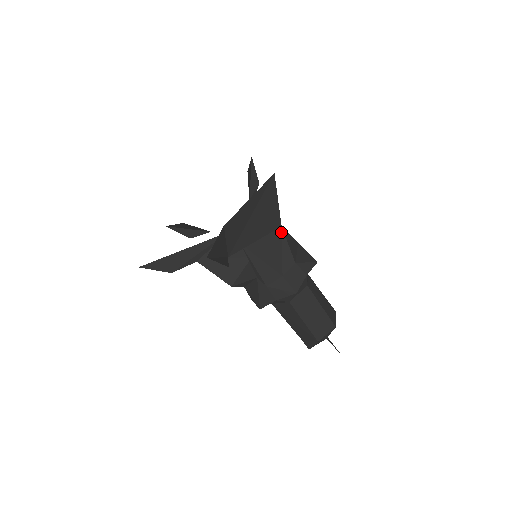
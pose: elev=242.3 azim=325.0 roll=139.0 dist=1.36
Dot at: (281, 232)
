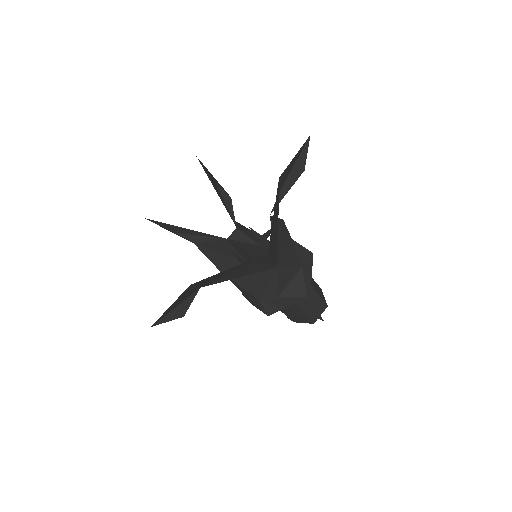
Dot at: (274, 272)
